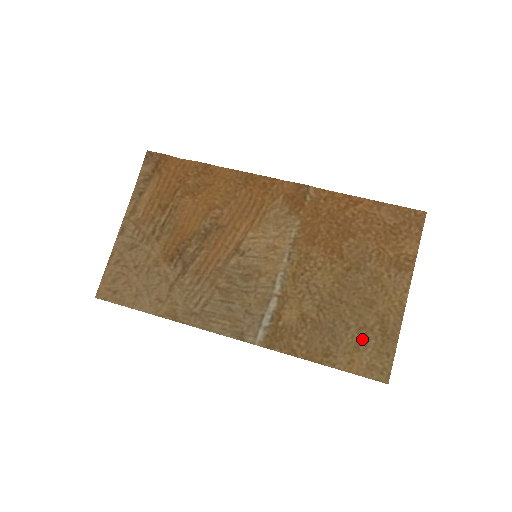
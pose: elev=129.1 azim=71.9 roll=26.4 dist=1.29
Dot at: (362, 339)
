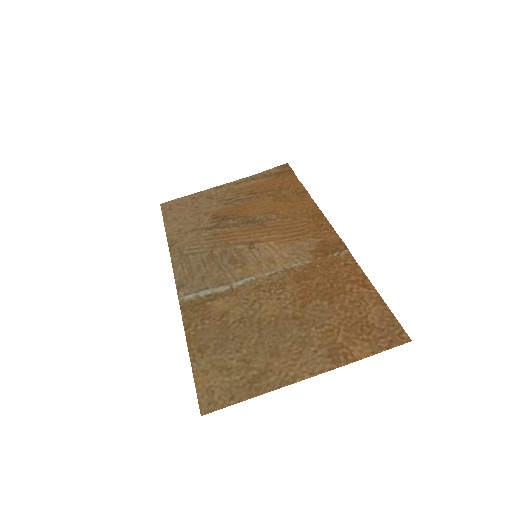
Dot at: (234, 367)
